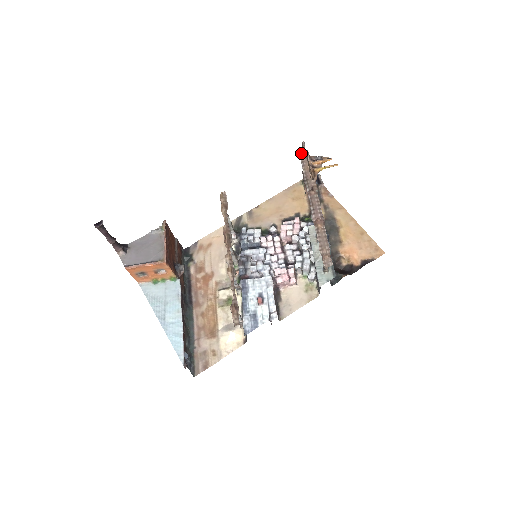
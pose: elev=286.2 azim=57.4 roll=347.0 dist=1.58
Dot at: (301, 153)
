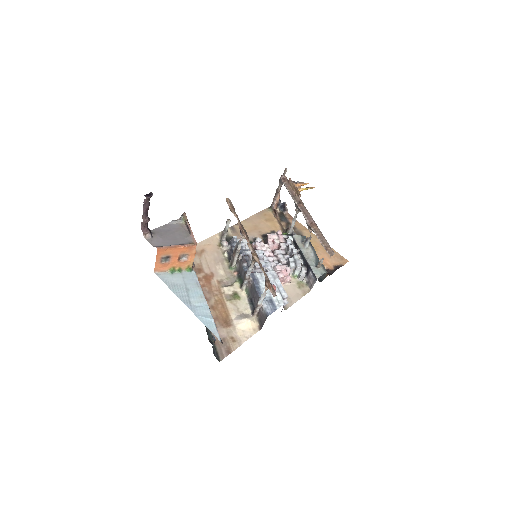
Dot at: (282, 178)
